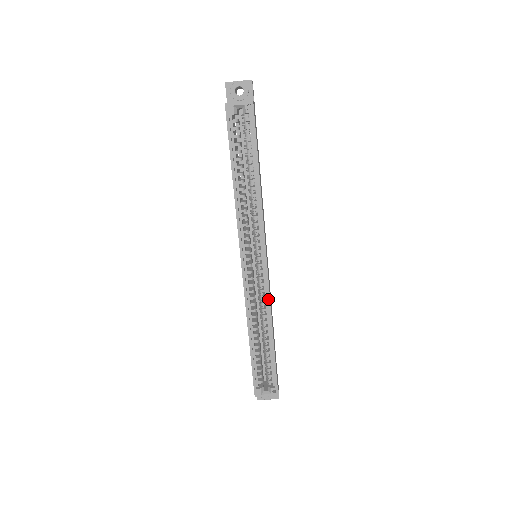
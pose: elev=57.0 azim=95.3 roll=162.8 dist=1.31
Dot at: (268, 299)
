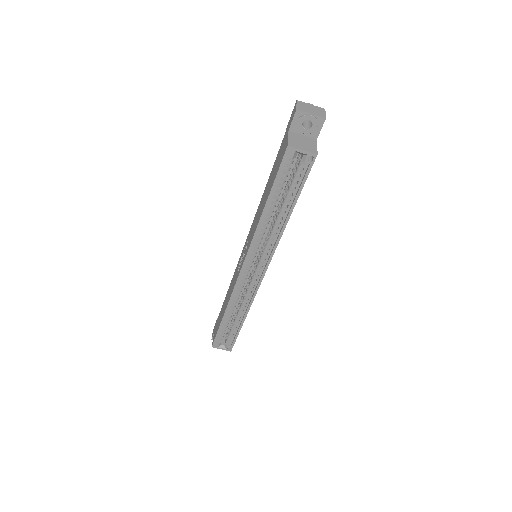
Dot at: (253, 297)
